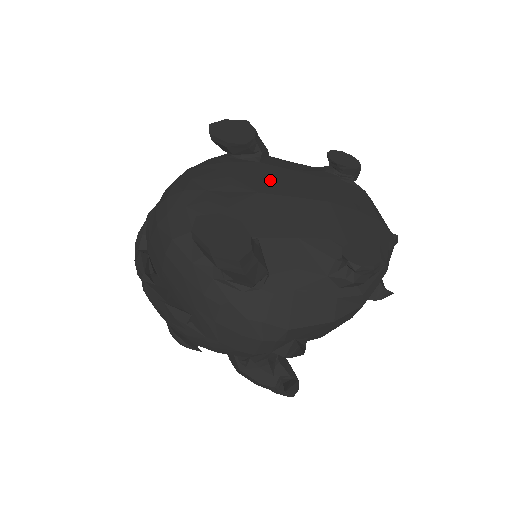
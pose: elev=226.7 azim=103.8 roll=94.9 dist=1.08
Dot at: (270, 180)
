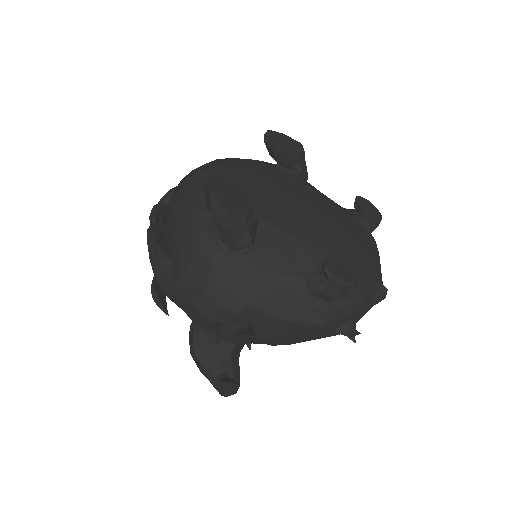
Dot at: (296, 190)
